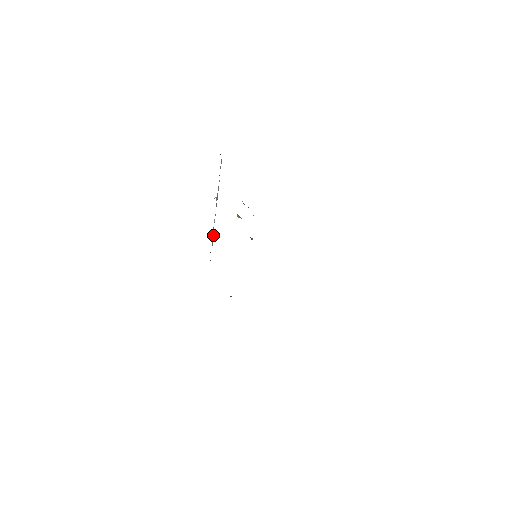
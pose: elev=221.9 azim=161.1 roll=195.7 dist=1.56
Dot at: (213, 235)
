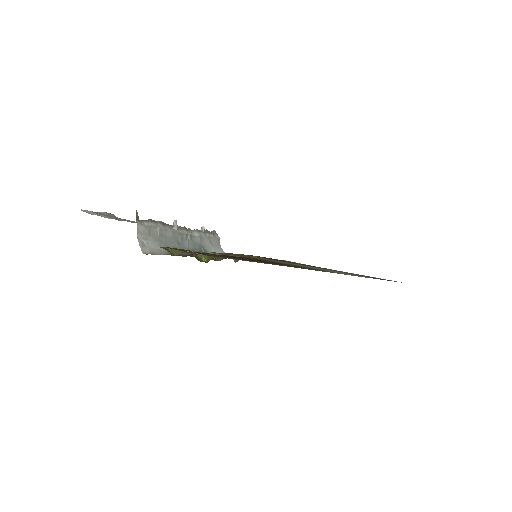
Dot at: (204, 228)
